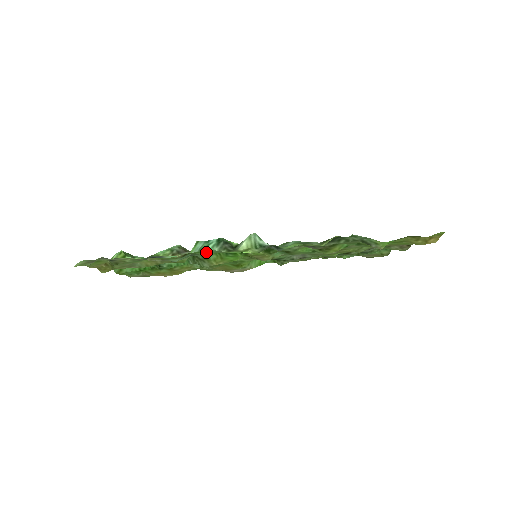
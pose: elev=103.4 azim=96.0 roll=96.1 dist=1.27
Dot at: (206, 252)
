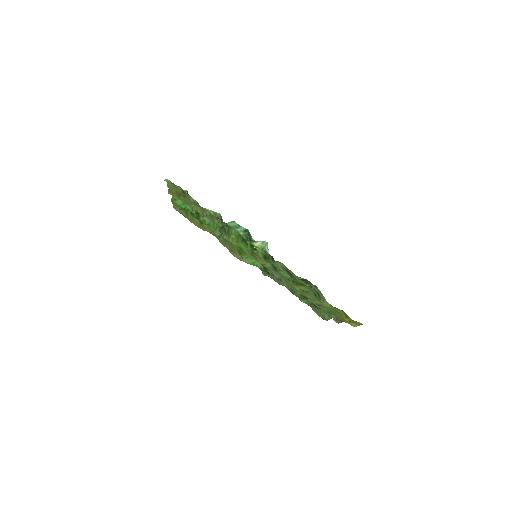
Dot at: (236, 230)
